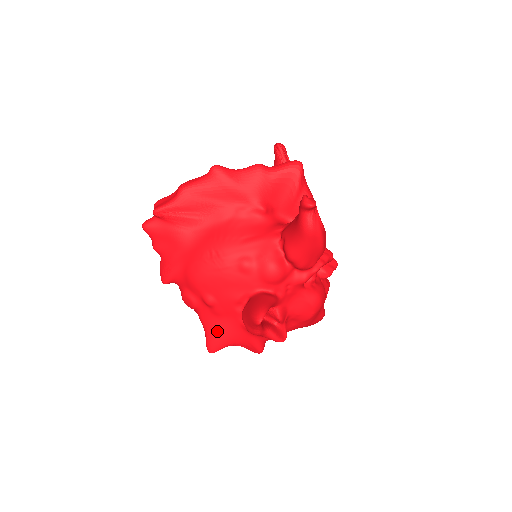
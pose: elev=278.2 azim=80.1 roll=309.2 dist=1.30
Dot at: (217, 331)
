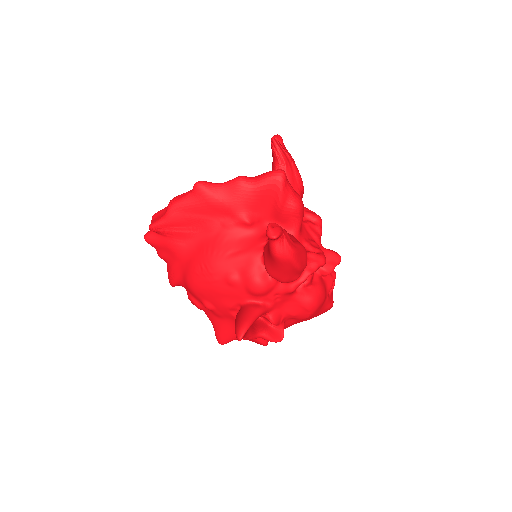
Dot at: (222, 329)
